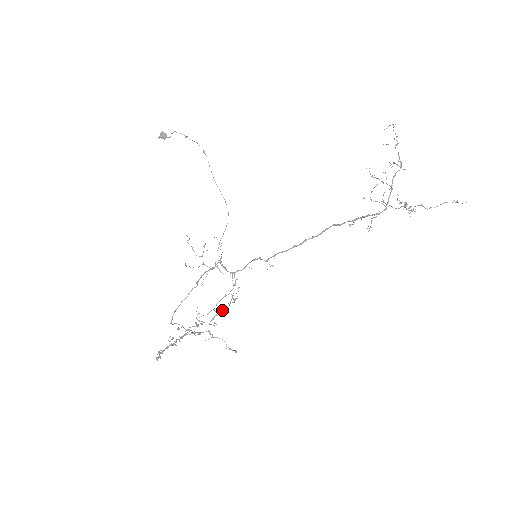
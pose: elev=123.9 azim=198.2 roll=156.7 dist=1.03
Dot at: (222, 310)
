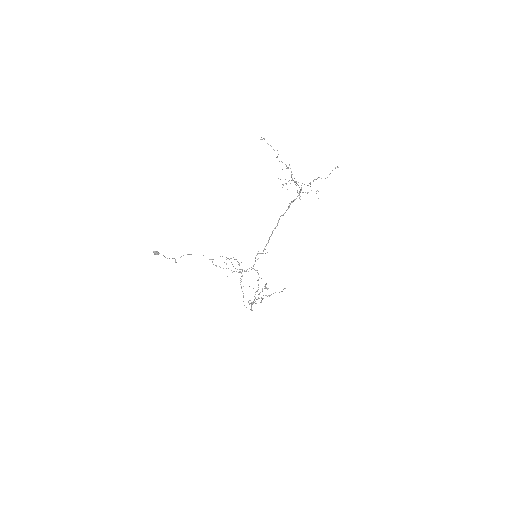
Dot at: occluded
